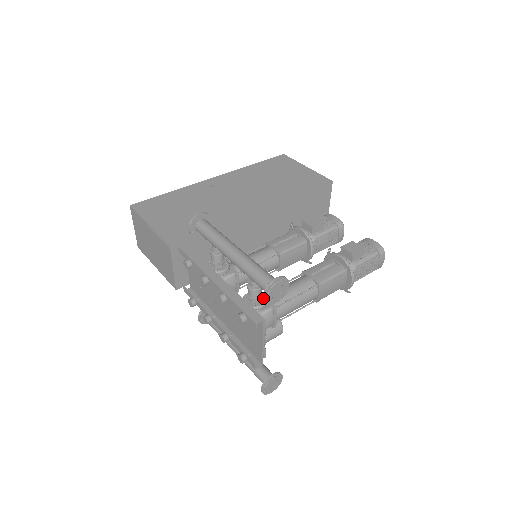
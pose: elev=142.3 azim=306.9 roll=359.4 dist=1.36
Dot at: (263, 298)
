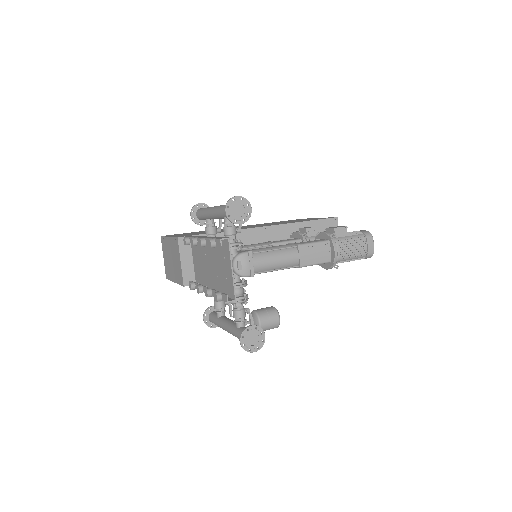
Dot at: (225, 213)
